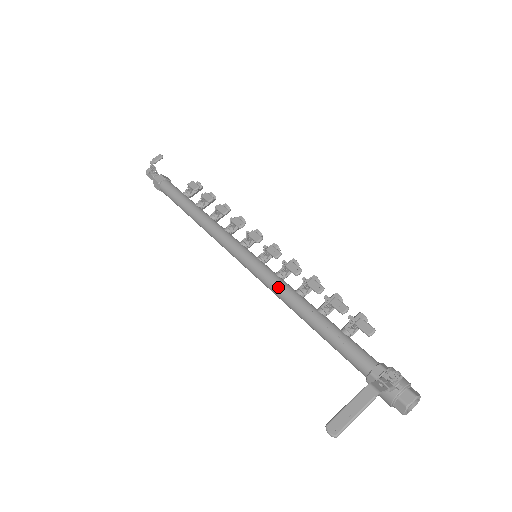
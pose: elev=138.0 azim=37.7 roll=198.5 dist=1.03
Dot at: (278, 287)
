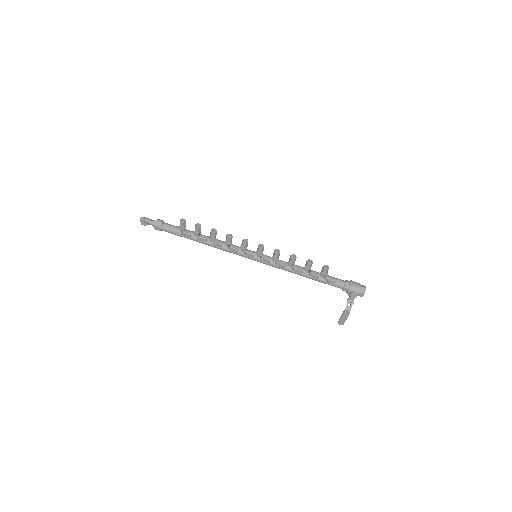
Dot at: occluded
